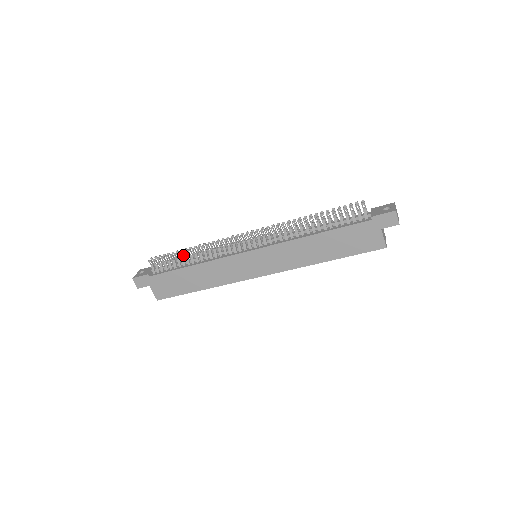
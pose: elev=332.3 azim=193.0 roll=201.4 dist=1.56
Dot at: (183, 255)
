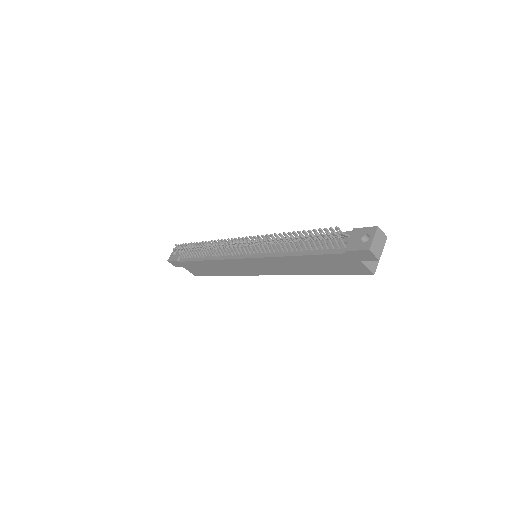
Dot at: occluded
